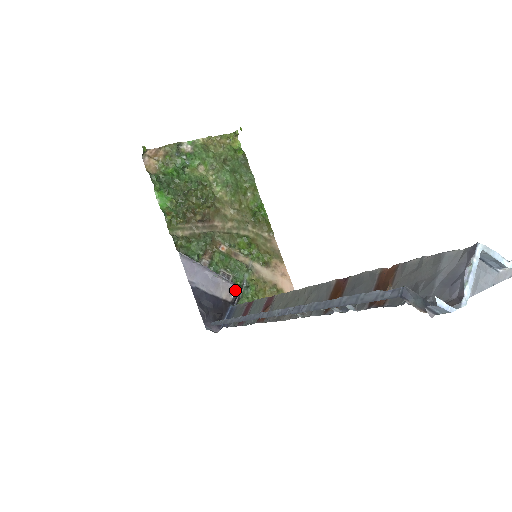
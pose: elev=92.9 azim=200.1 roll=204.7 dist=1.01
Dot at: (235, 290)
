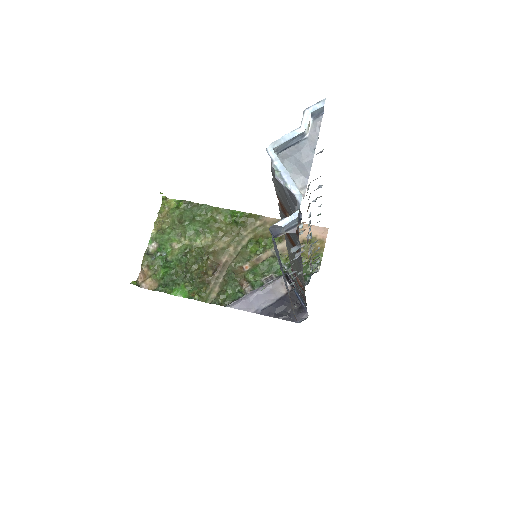
Dot at: occluded
